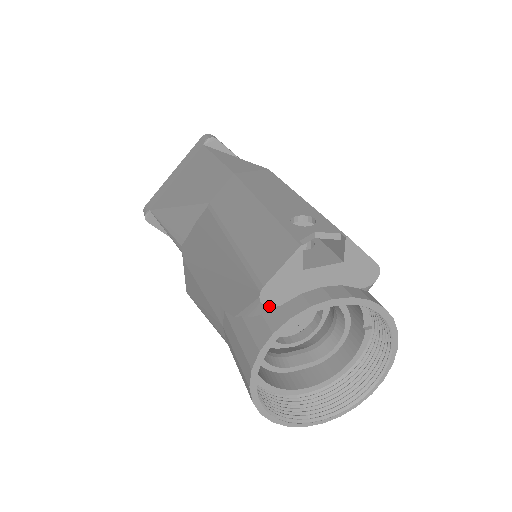
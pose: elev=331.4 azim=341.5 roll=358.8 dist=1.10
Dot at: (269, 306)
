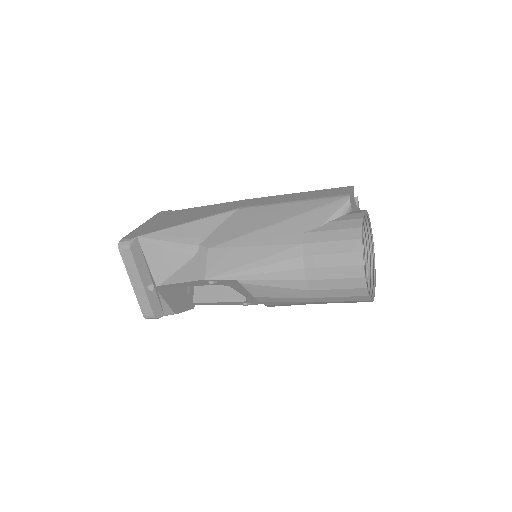
Dot at: (351, 207)
